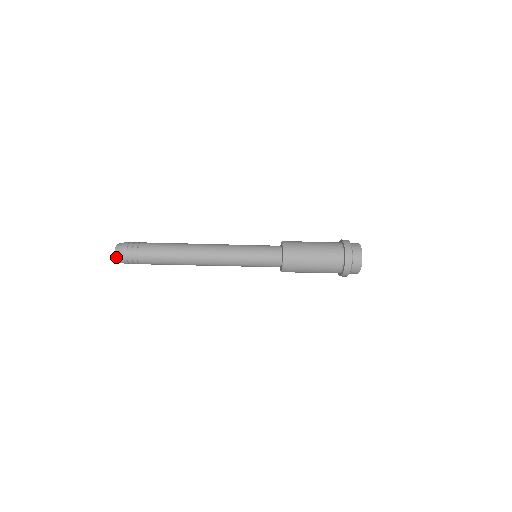
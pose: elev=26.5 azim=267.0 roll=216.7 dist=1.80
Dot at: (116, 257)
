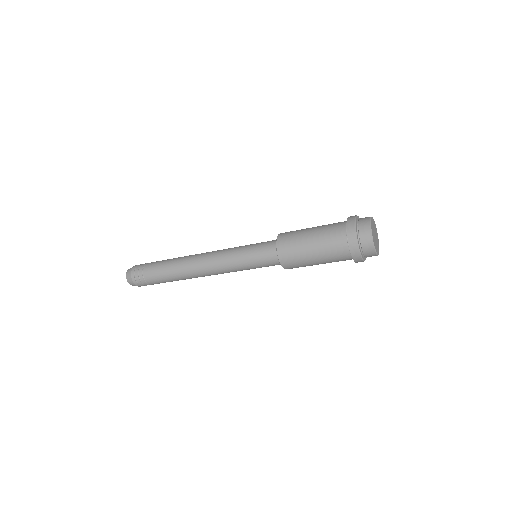
Dot at: (127, 278)
